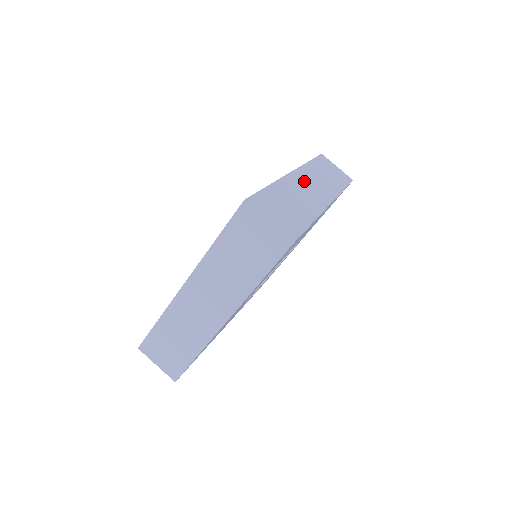
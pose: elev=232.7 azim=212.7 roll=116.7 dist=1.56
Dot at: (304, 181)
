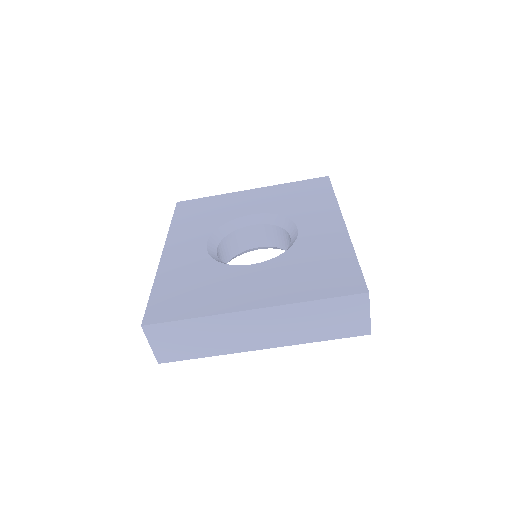
Dot at: occluded
